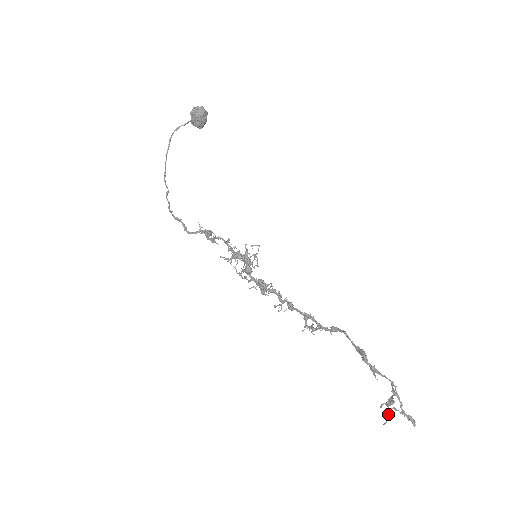
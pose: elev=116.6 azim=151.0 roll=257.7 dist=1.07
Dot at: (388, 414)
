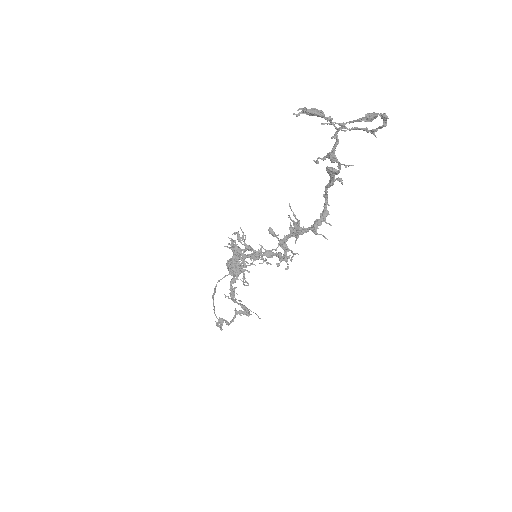
Dot at: (304, 108)
